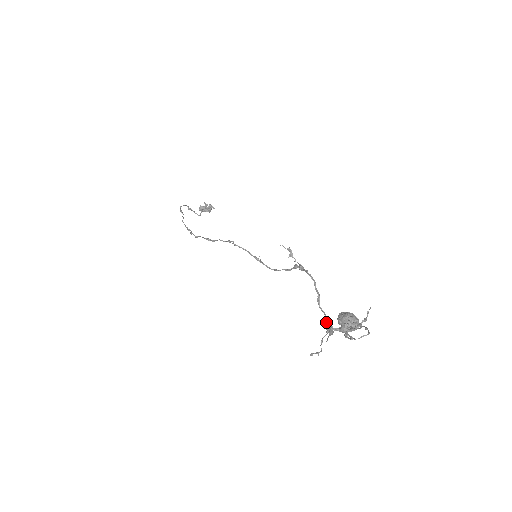
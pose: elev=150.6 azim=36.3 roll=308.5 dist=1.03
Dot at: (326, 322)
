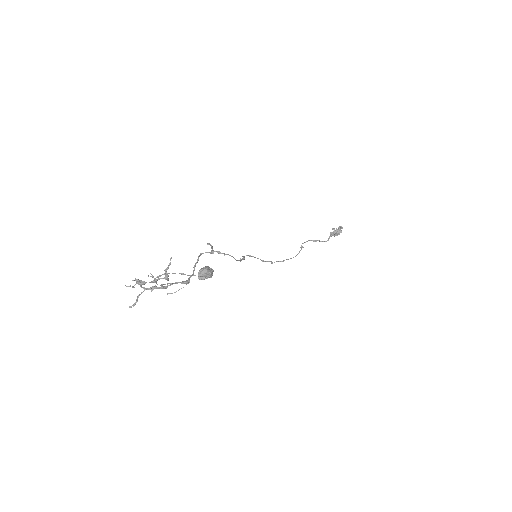
Dot at: (184, 282)
